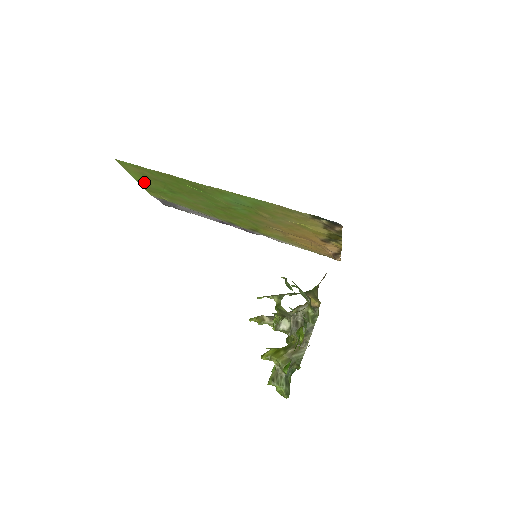
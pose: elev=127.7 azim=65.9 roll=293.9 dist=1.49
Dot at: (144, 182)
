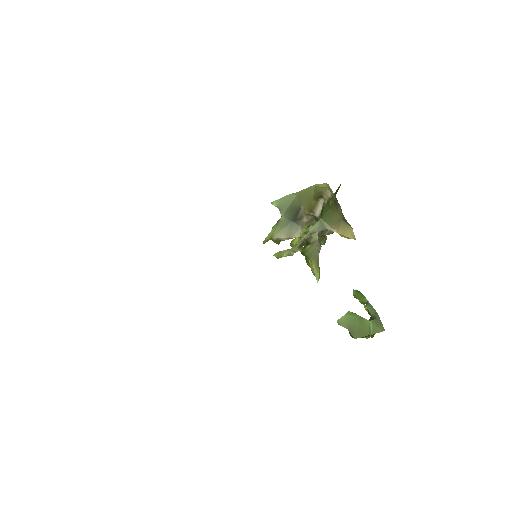
Dot at: occluded
